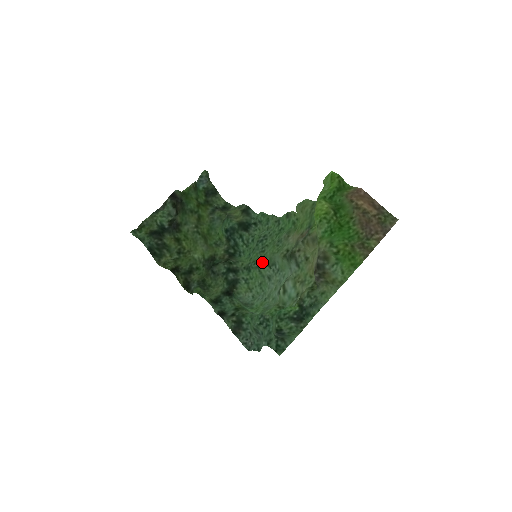
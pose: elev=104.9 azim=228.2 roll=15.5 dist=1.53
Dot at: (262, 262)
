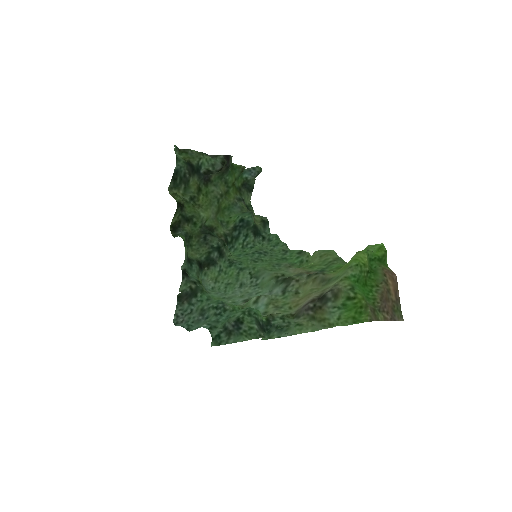
Dot at: (248, 268)
